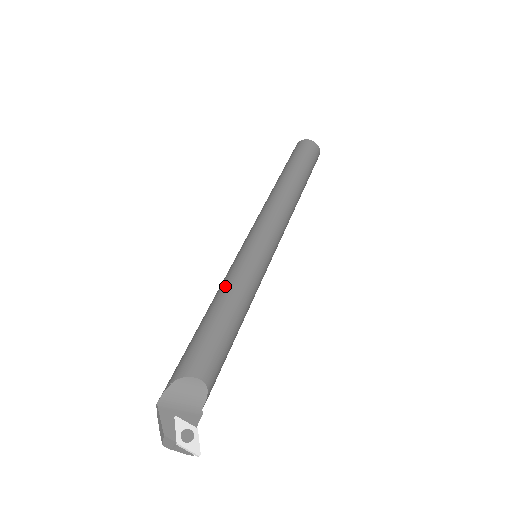
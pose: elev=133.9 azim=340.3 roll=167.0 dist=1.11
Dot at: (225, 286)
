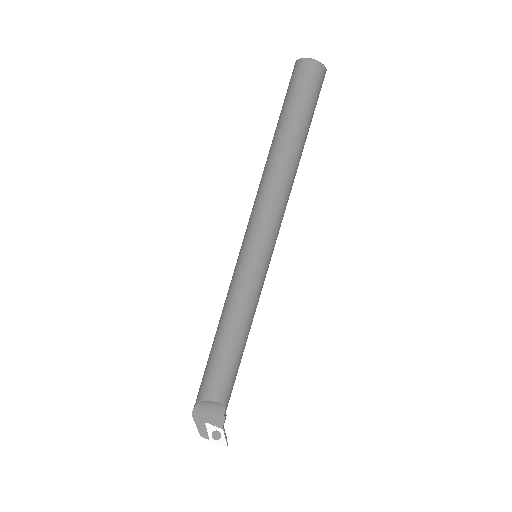
Dot at: (226, 308)
